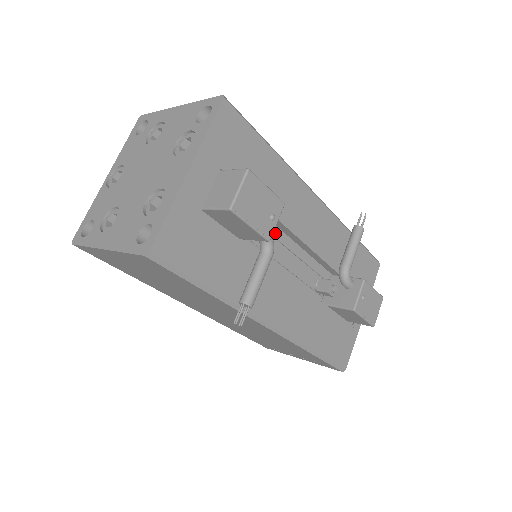
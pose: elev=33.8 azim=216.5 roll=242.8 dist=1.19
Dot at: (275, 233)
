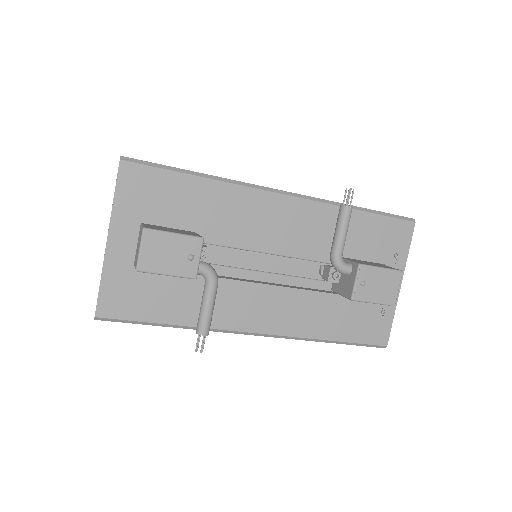
Dot at: (240, 246)
